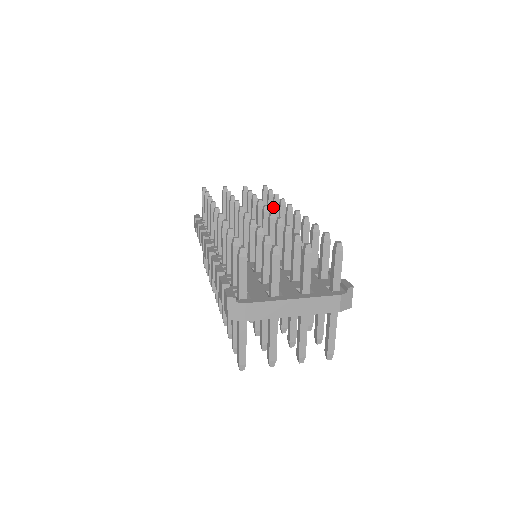
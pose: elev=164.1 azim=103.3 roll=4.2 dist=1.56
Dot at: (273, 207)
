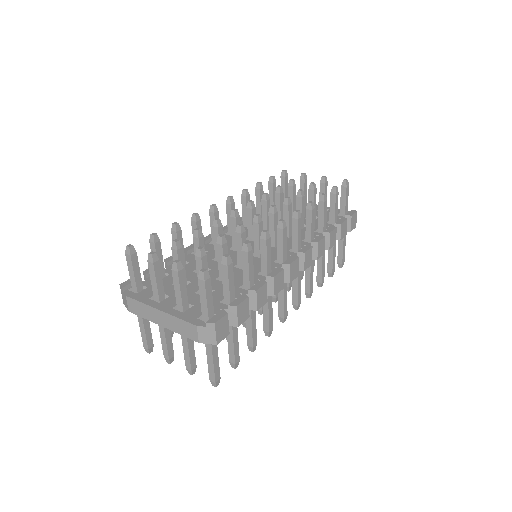
Dot at: (319, 208)
